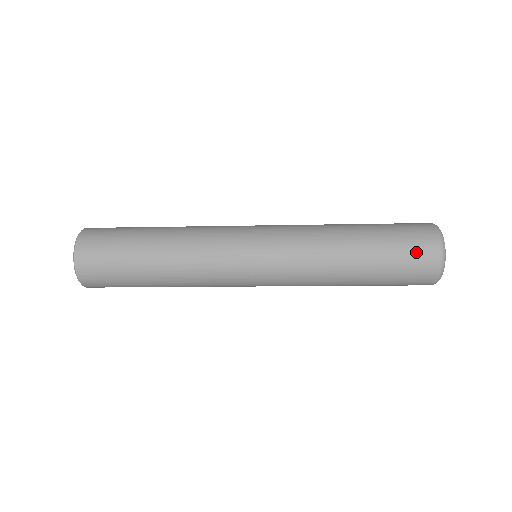
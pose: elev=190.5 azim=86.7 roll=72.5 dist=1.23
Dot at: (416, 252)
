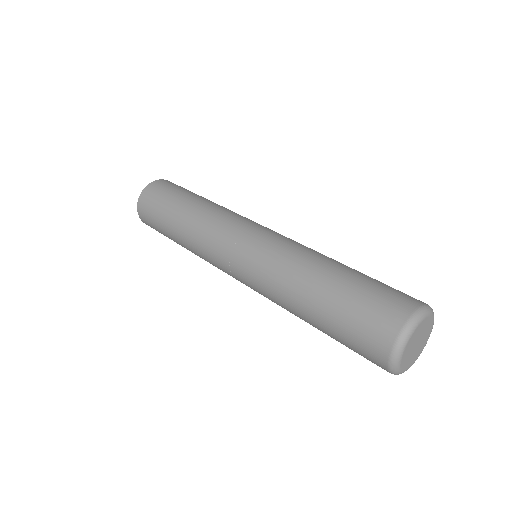
Dot at: (363, 348)
